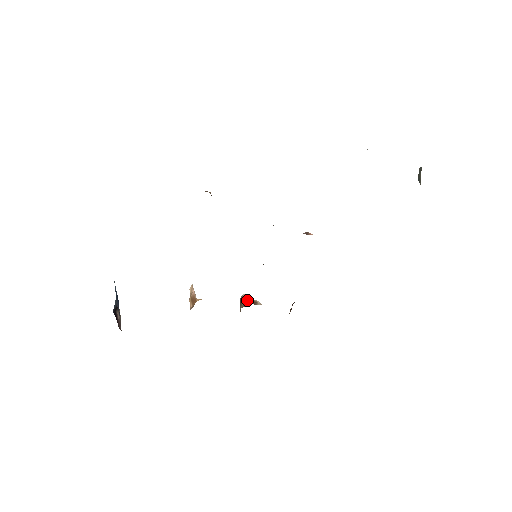
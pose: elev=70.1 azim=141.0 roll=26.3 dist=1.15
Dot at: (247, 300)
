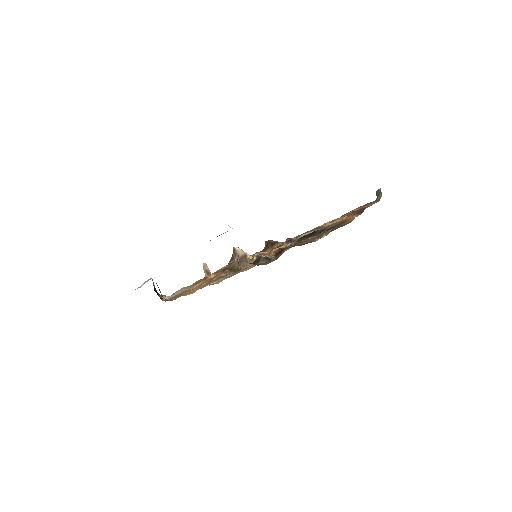
Dot at: (239, 254)
